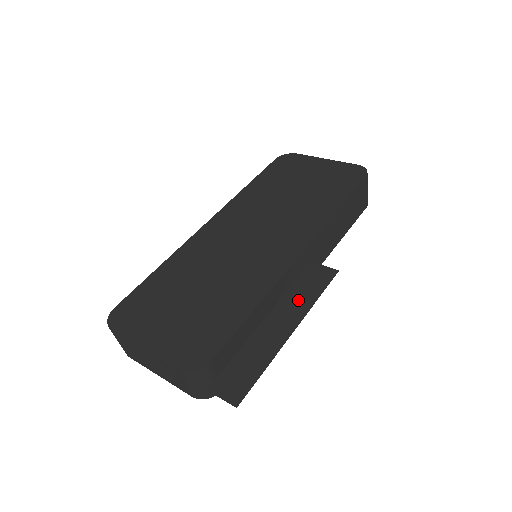
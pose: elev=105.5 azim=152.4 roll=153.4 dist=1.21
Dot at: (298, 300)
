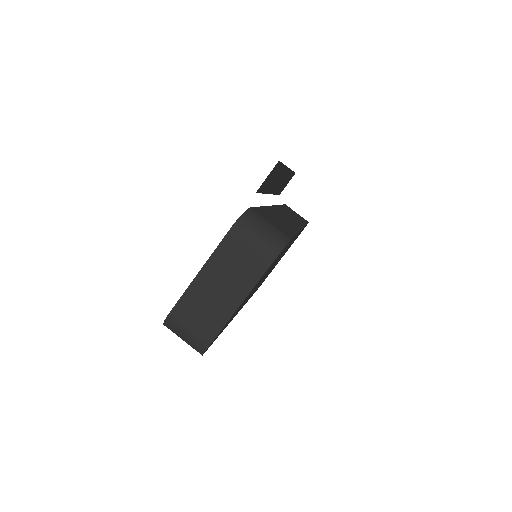
Dot at: (282, 182)
